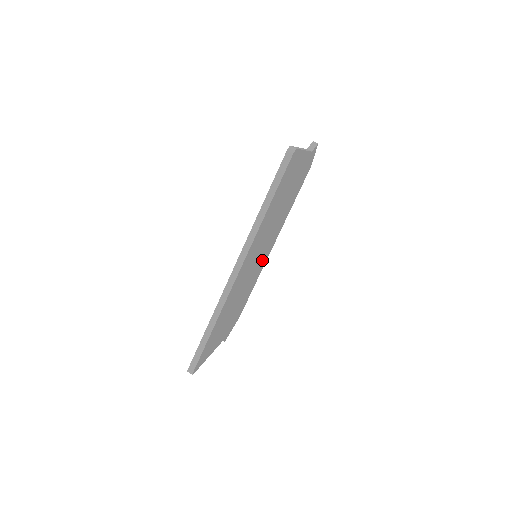
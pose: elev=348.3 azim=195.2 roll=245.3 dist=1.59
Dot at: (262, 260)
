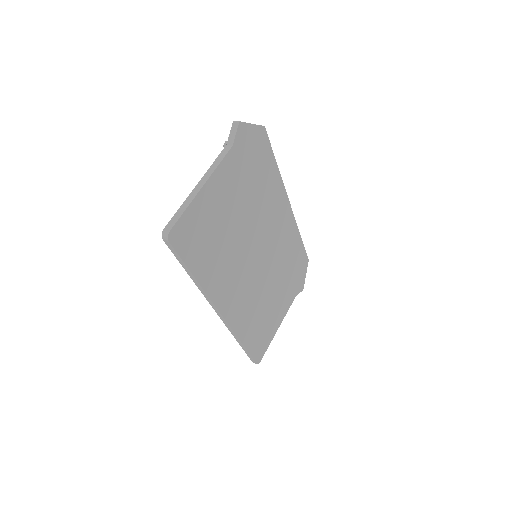
Dot at: (279, 235)
